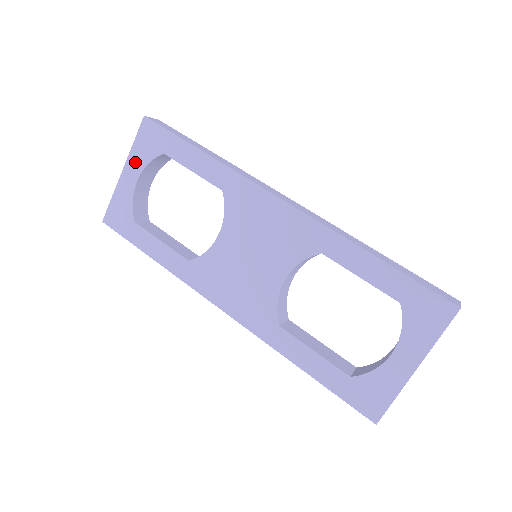
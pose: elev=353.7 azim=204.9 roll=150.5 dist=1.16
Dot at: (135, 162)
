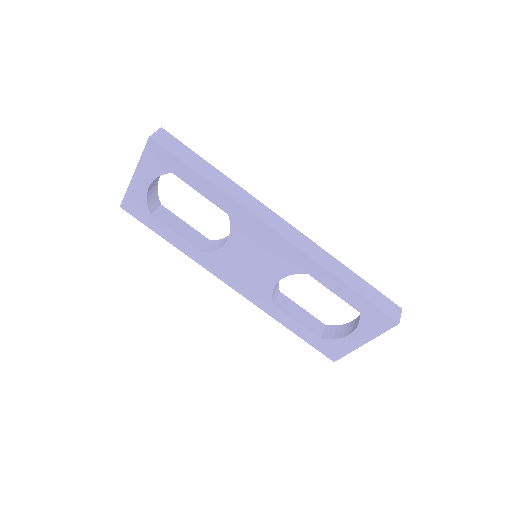
Dot at: (145, 172)
